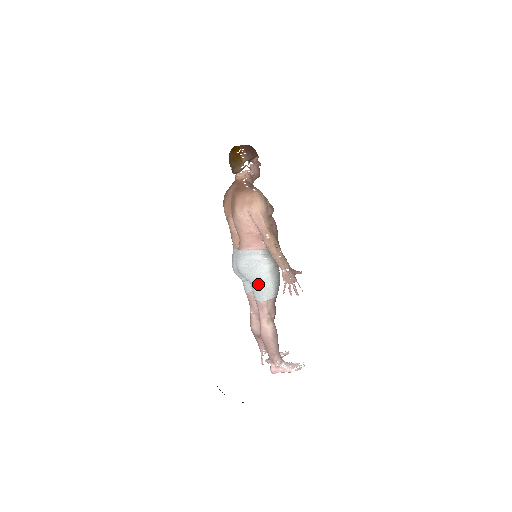
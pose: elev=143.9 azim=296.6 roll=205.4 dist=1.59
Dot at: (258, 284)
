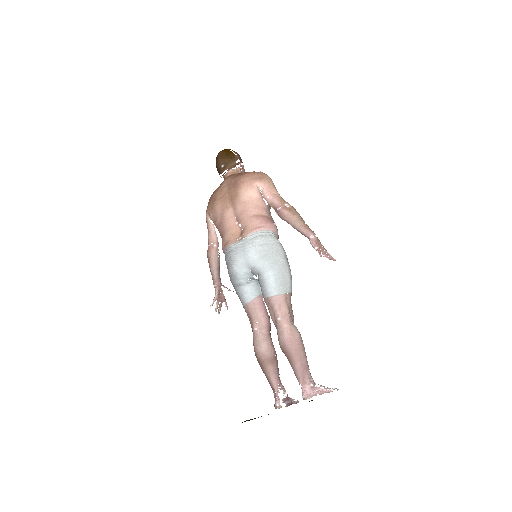
Dot at: (275, 270)
